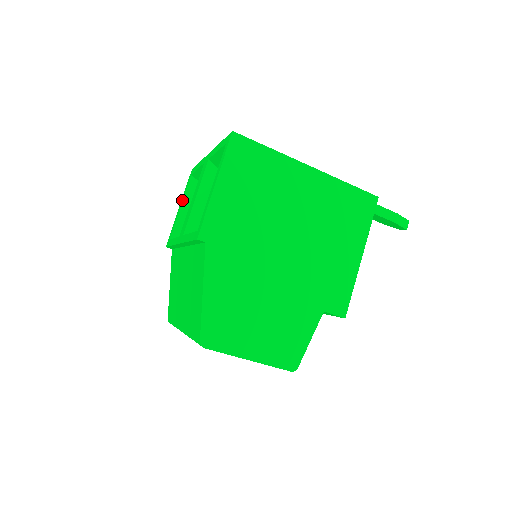
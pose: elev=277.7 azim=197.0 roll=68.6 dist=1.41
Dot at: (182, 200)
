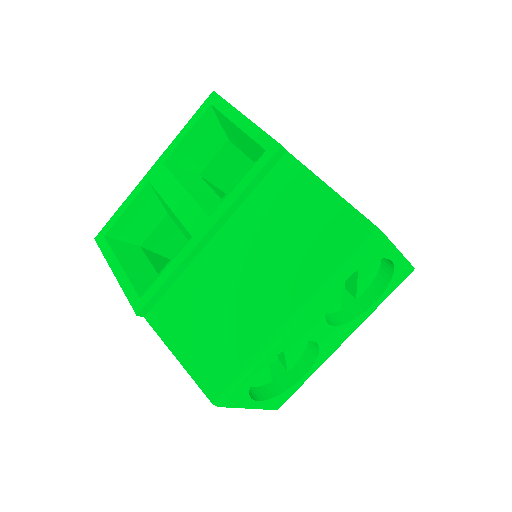
Dot at: (116, 260)
